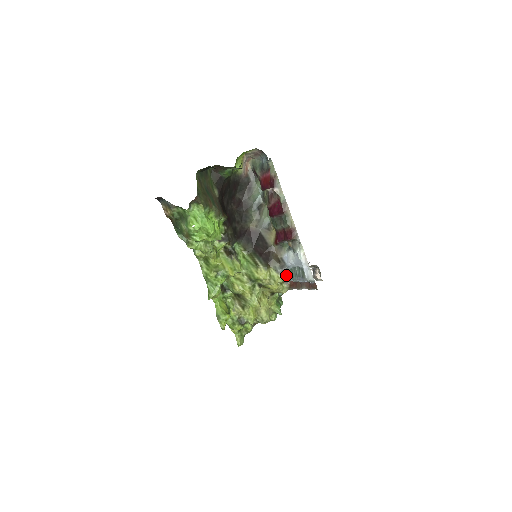
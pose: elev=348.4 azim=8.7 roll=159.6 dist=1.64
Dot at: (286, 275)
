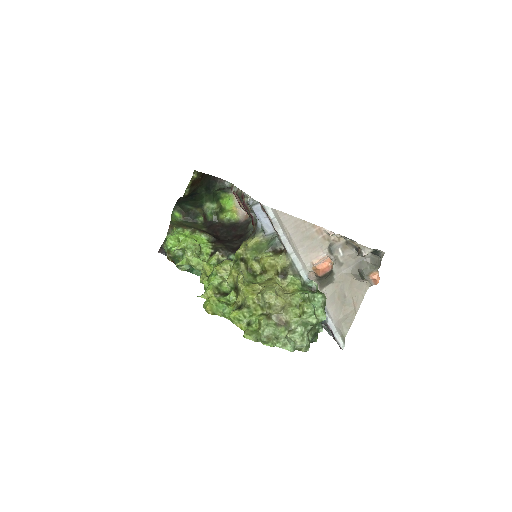
Dot at: (258, 233)
